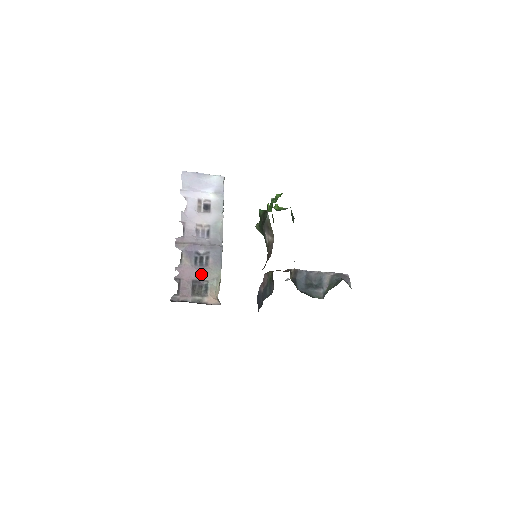
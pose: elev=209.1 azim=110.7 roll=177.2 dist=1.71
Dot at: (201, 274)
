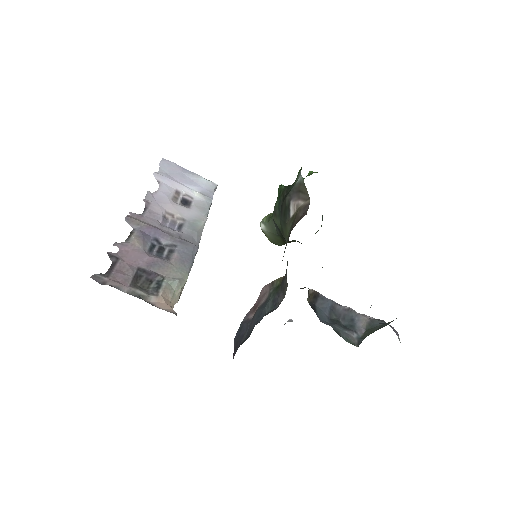
Dot at: (155, 265)
